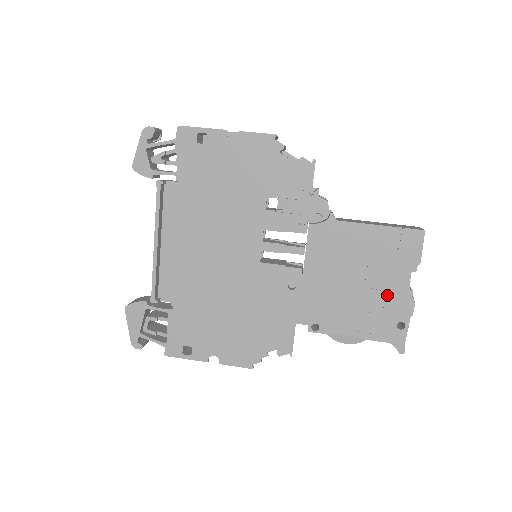
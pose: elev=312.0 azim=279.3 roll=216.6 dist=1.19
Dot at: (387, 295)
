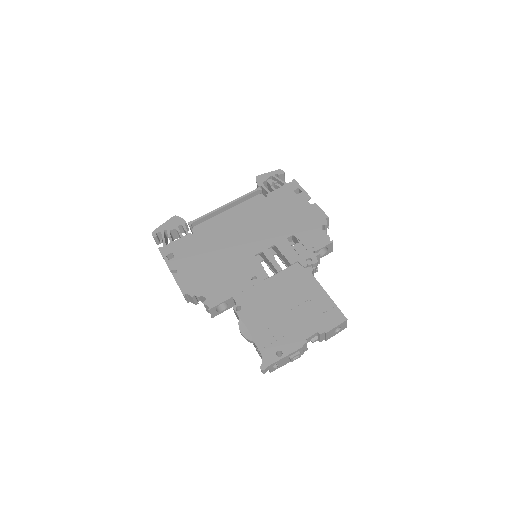
Dot at: (292, 330)
